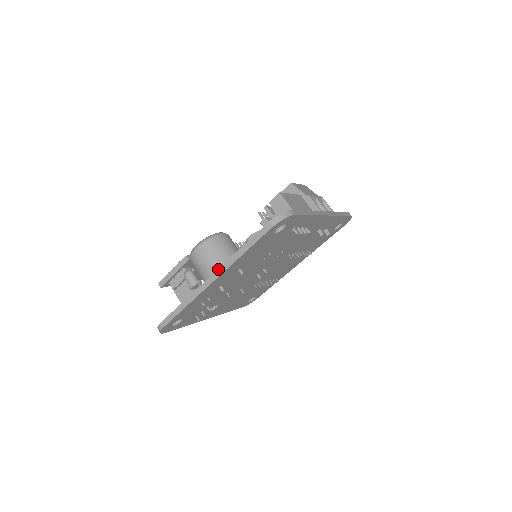
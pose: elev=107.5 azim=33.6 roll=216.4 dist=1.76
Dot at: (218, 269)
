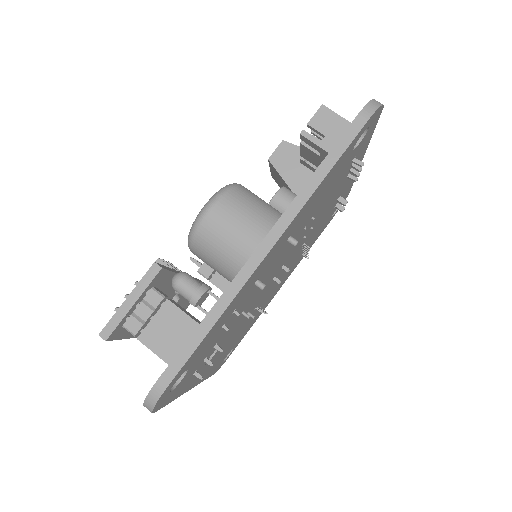
Dot at: (275, 224)
